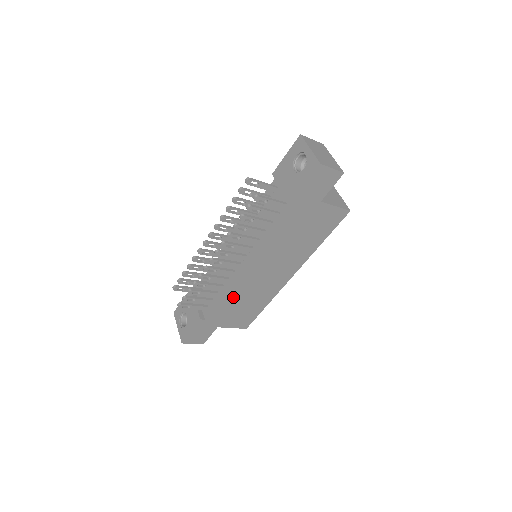
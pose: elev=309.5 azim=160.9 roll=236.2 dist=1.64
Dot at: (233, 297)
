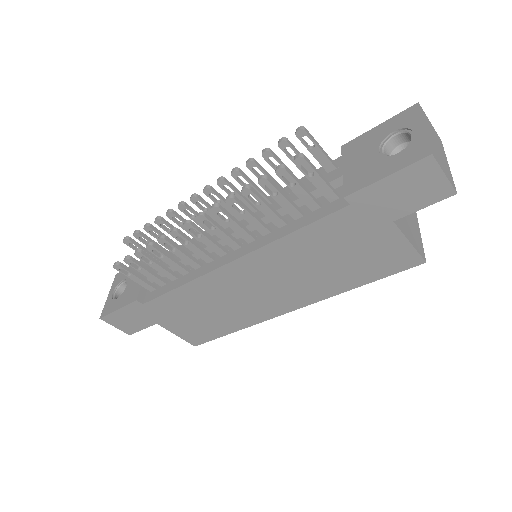
Dot at: (195, 294)
